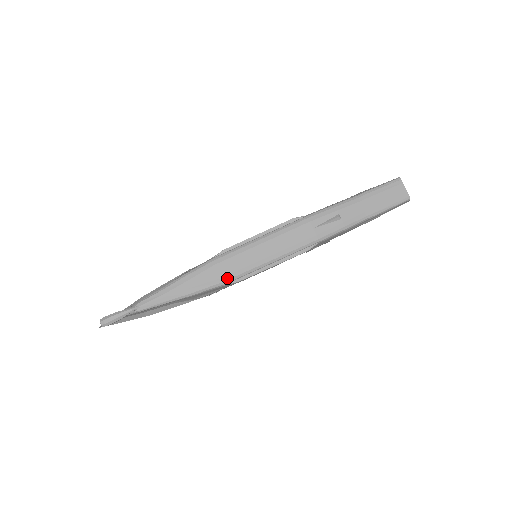
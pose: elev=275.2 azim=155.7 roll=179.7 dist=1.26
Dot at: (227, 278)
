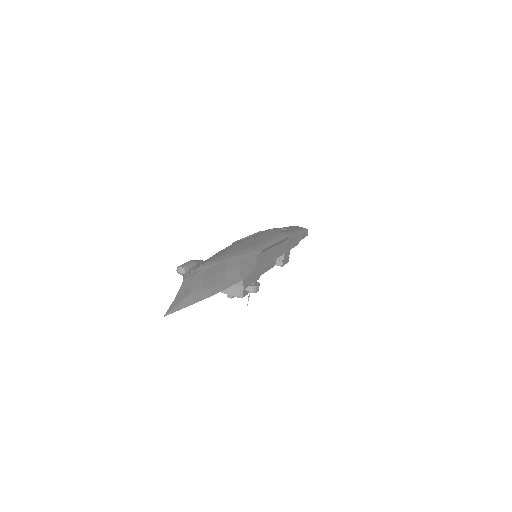
Dot at: (255, 248)
